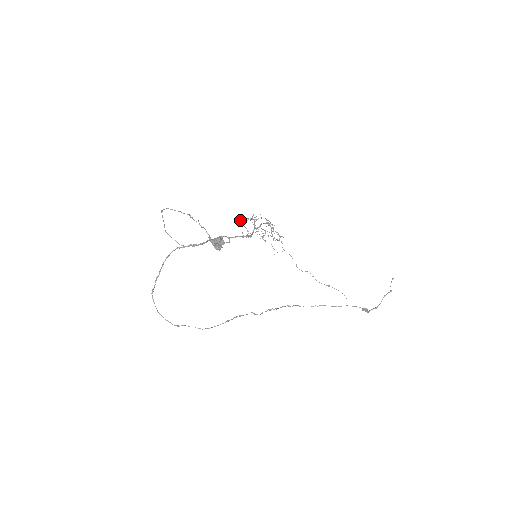
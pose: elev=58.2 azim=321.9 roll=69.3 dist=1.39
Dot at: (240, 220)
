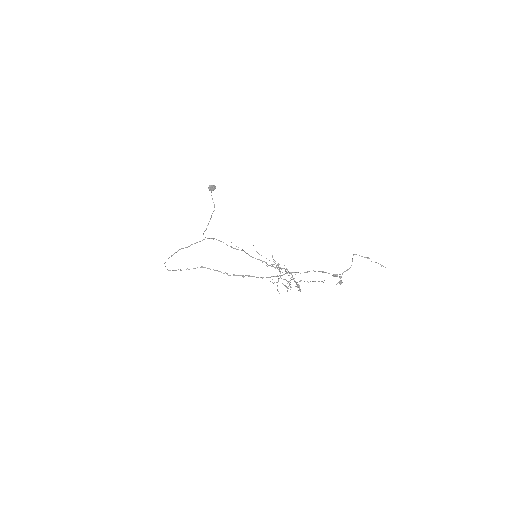
Dot at: (274, 282)
